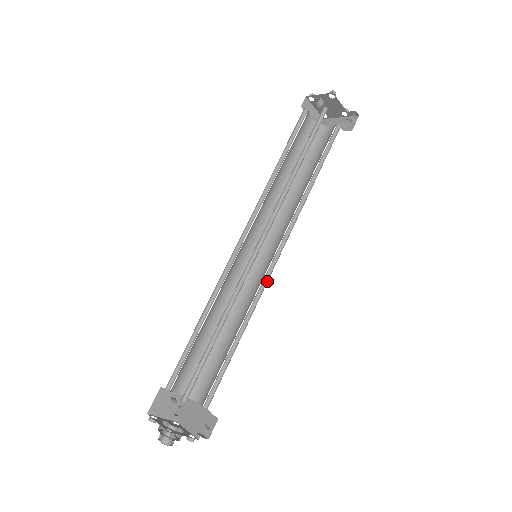
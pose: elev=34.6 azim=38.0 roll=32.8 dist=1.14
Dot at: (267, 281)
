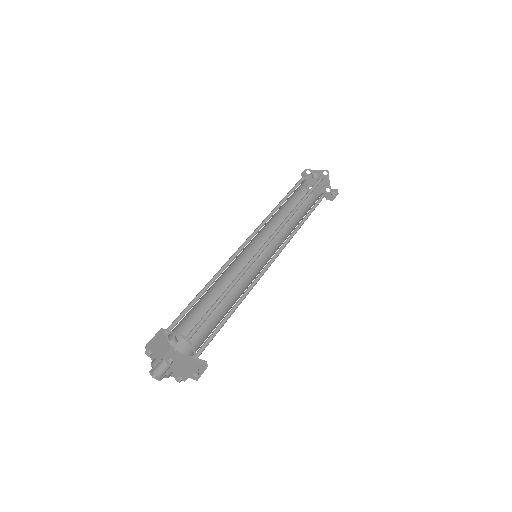
Dot at: (261, 276)
